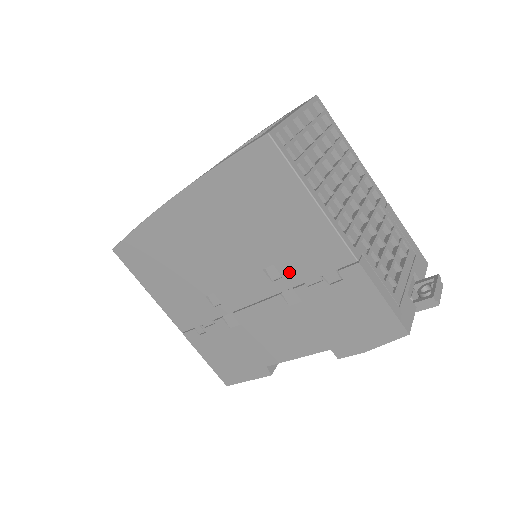
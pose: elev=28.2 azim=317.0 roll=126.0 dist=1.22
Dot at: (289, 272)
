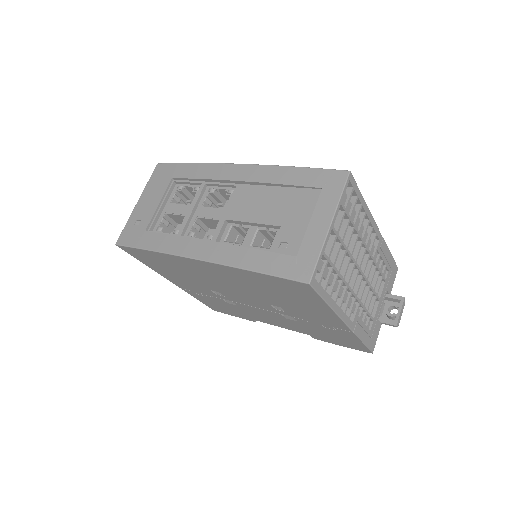
Dot at: (293, 313)
